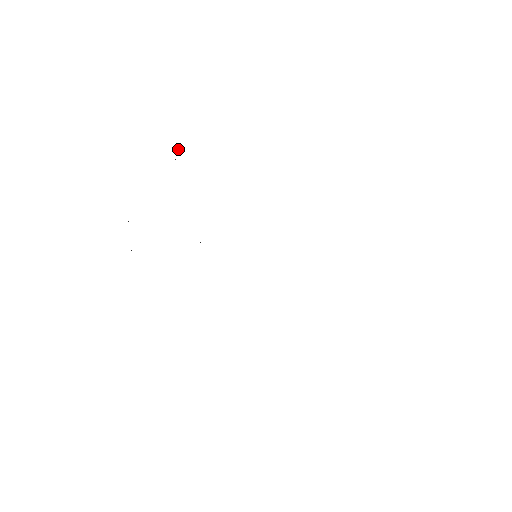
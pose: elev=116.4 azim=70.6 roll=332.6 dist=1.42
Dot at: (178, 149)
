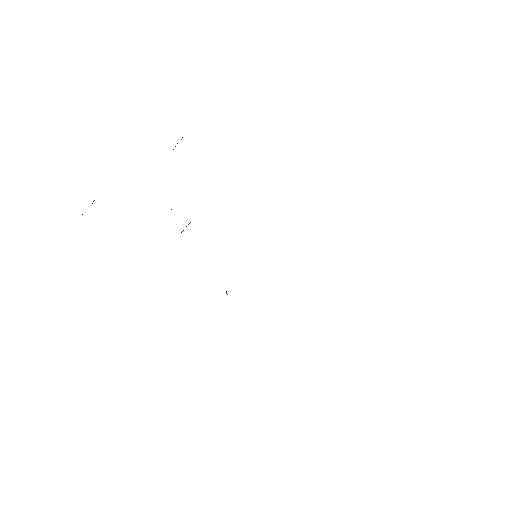
Dot at: (181, 139)
